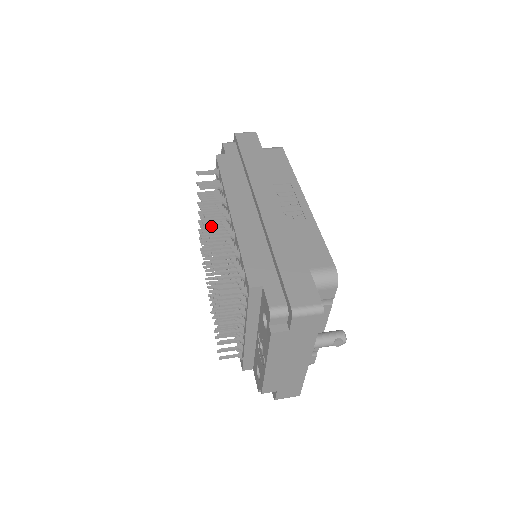
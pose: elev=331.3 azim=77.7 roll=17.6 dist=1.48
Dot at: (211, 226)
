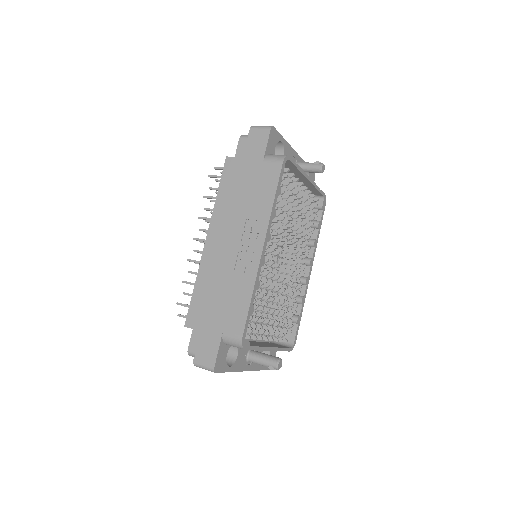
Dot at: occluded
